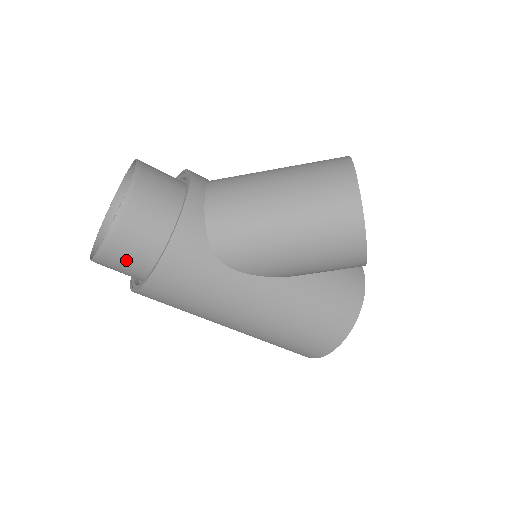
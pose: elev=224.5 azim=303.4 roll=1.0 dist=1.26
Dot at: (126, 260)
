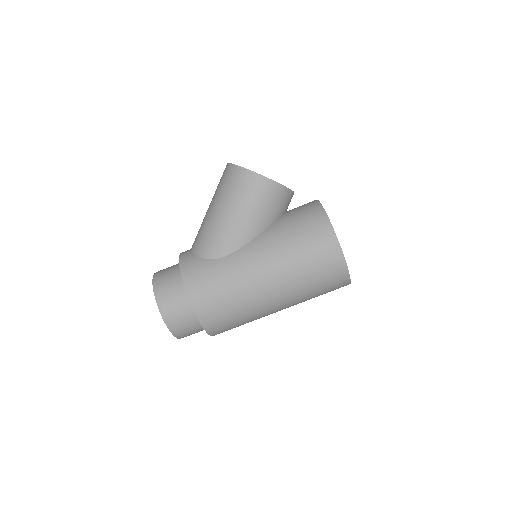
Dot at: (177, 308)
